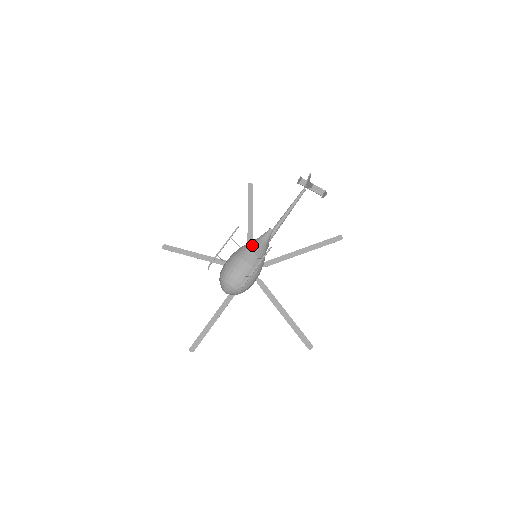
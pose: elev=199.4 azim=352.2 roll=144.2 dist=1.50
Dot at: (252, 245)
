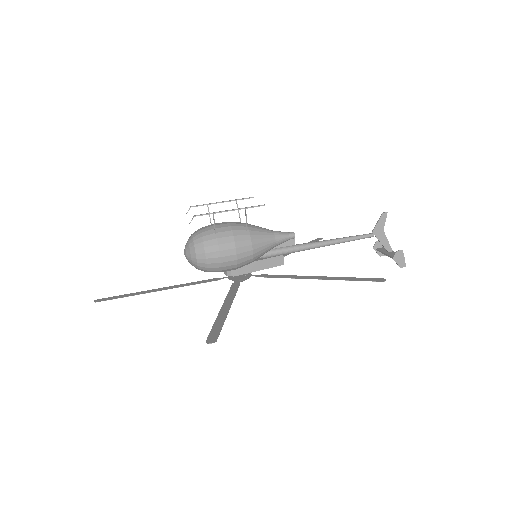
Dot at: occluded
